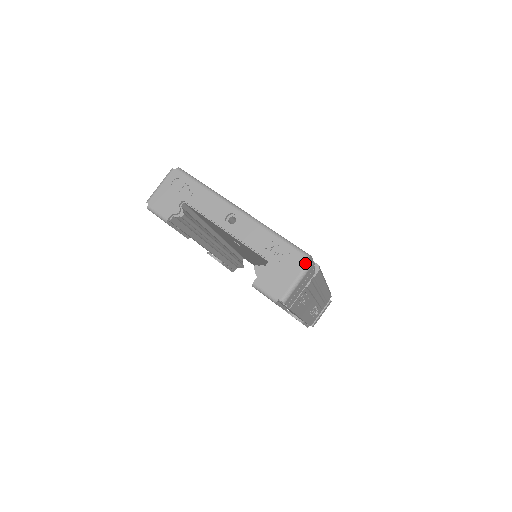
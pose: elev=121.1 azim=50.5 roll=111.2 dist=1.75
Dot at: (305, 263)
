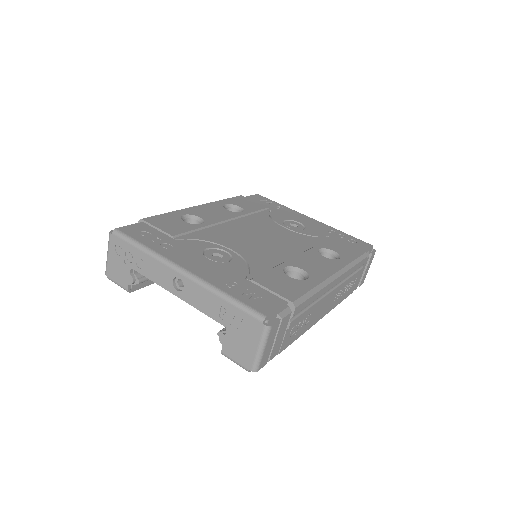
Dot at: (261, 329)
